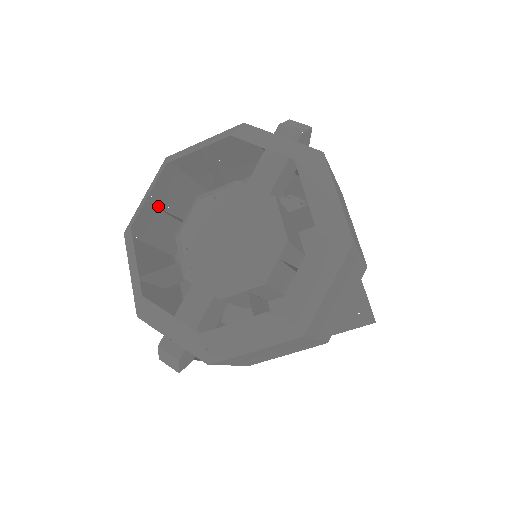
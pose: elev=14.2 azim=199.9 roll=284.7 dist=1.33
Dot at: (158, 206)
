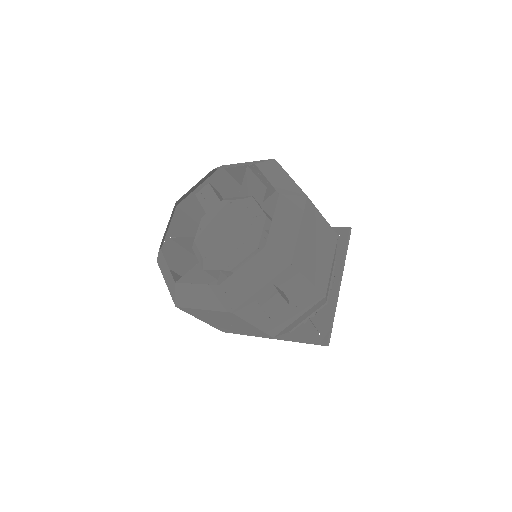
Dot at: occluded
